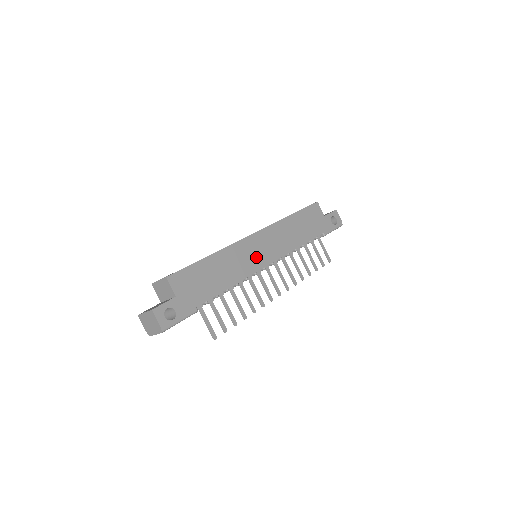
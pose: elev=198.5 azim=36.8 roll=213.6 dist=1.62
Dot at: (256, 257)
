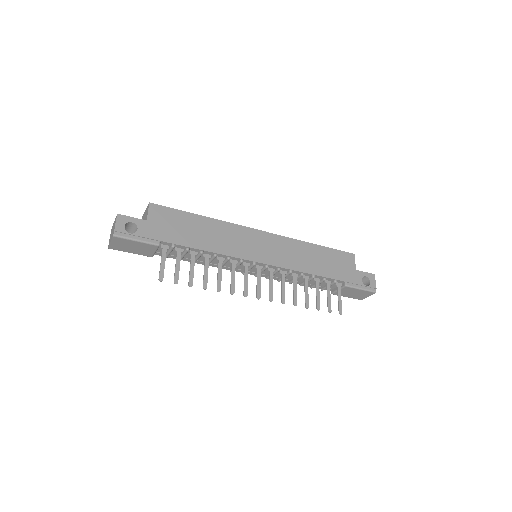
Dot at: (251, 248)
